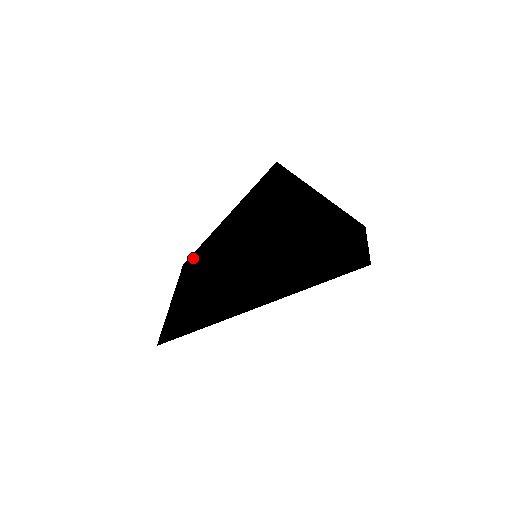
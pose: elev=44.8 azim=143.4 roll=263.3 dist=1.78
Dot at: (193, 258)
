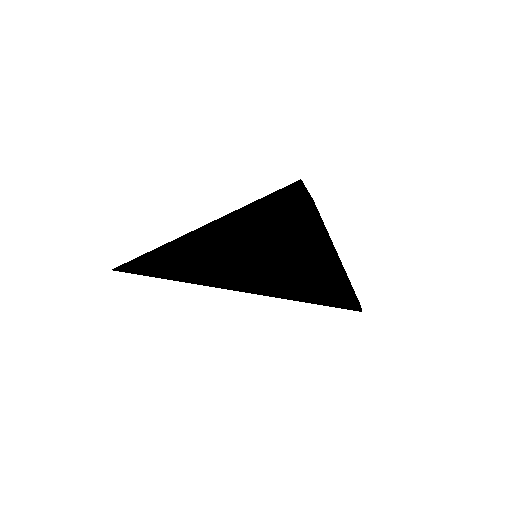
Dot at: occluded
